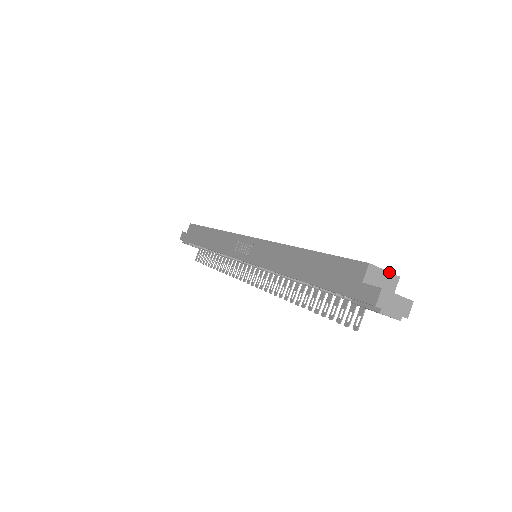
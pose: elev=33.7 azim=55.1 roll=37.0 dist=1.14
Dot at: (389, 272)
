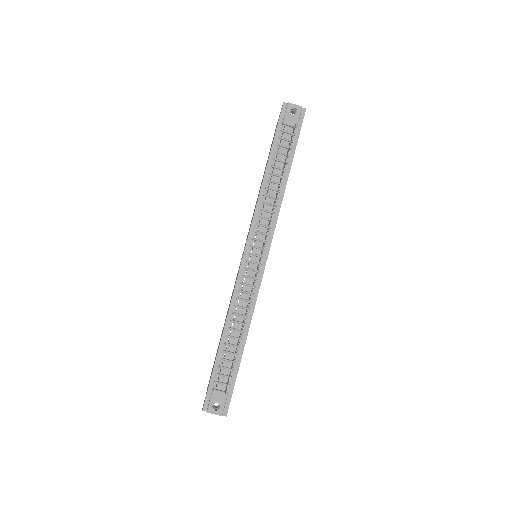
Dot at: occluded
